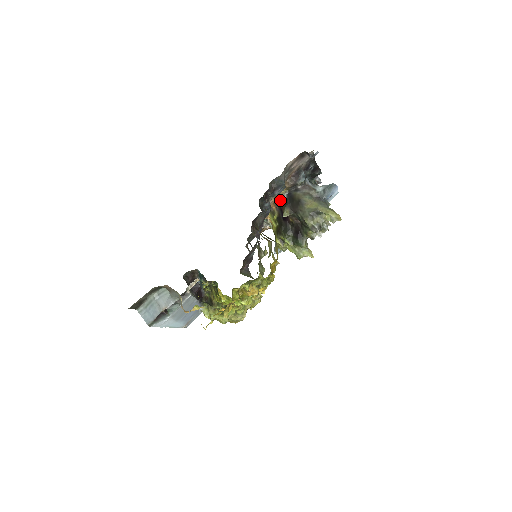
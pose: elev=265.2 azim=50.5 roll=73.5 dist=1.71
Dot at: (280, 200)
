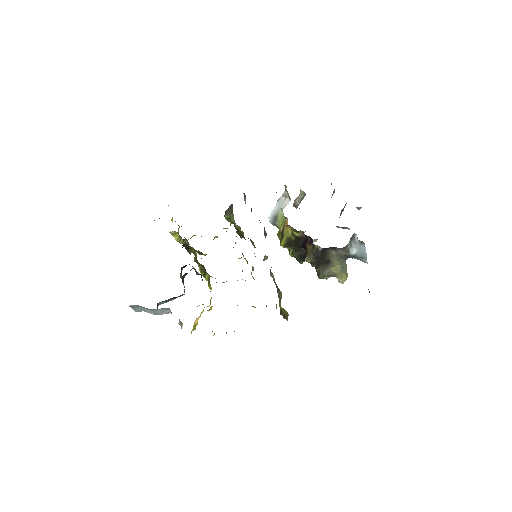
Dot at: occluded
